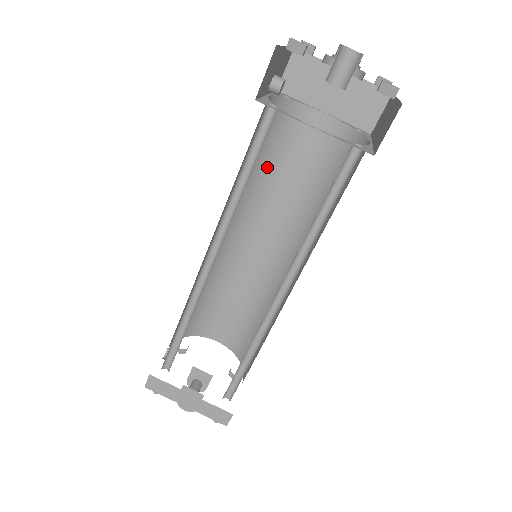
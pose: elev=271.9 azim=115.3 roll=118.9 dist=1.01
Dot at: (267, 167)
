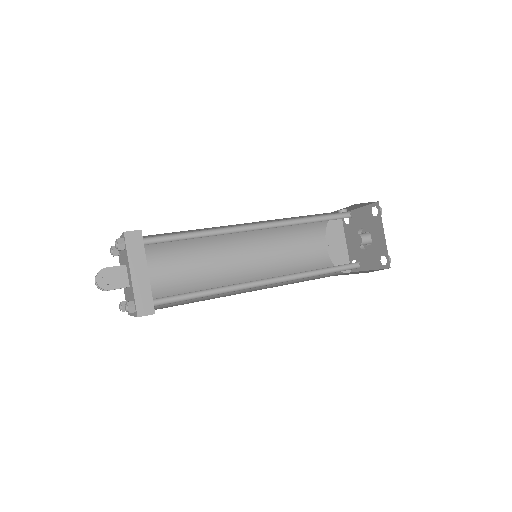
Dot at: (288, 233)
